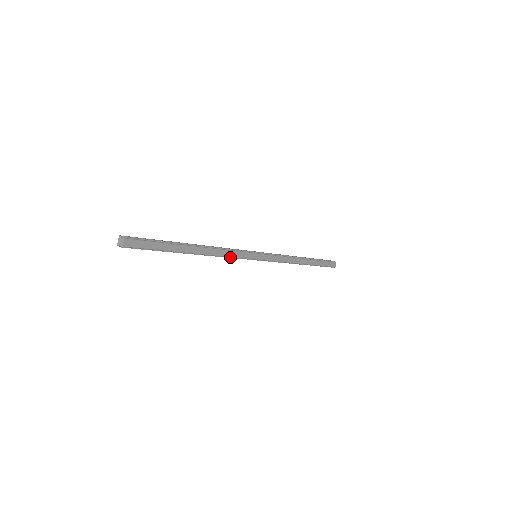
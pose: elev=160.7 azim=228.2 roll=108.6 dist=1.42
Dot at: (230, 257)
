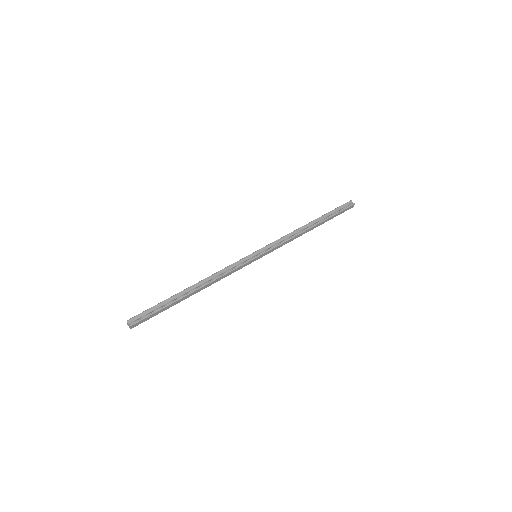
Dot at: (228, 275)
